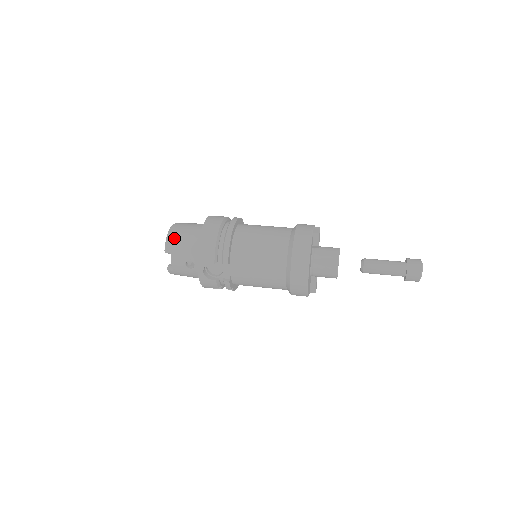
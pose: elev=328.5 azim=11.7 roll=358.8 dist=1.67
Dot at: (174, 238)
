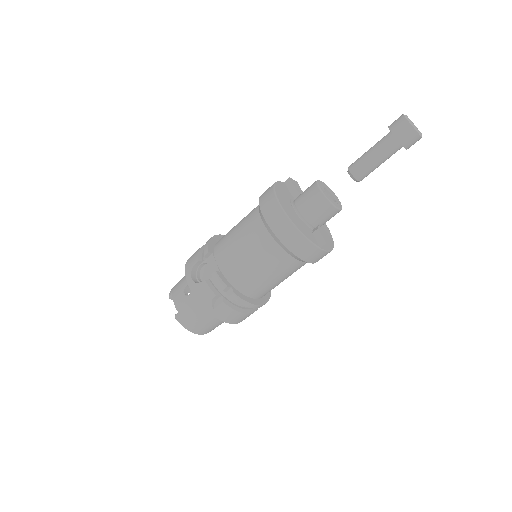
Dot at: occluded
